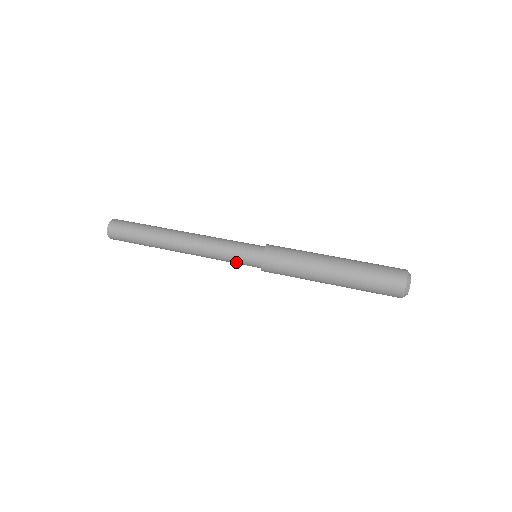
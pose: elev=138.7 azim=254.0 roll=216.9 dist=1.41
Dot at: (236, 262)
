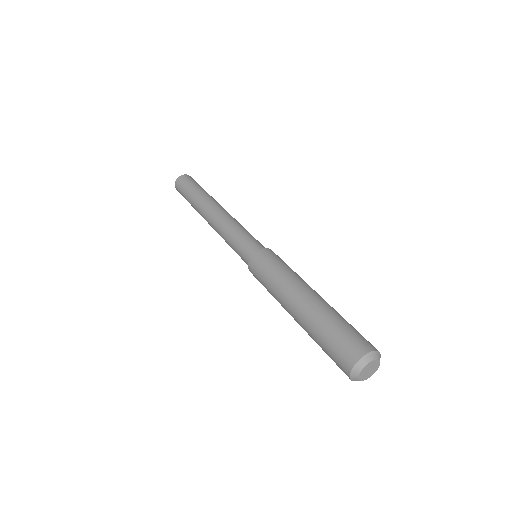
Dot at: (236, 250)
